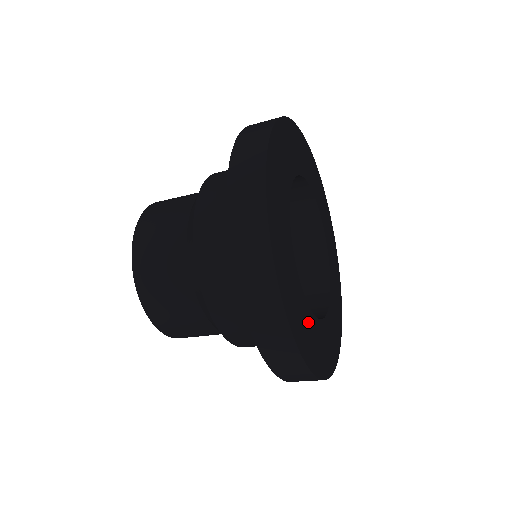
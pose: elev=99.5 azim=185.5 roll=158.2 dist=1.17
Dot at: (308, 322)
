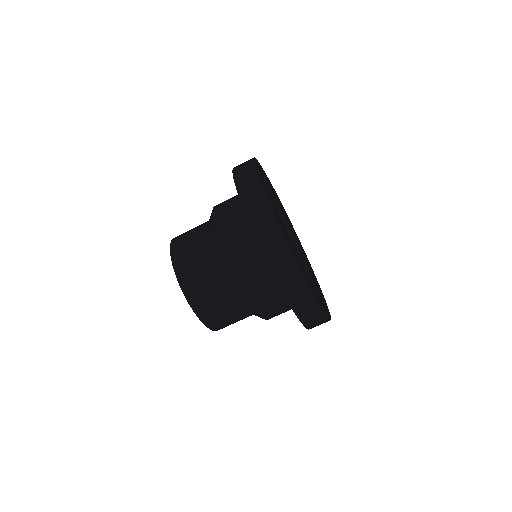
Dot at: (307, 275)
